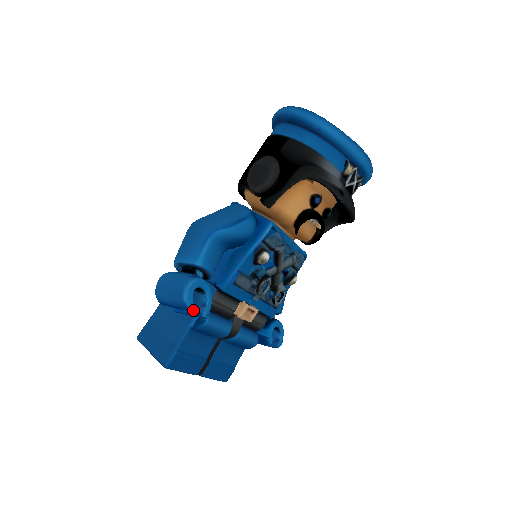
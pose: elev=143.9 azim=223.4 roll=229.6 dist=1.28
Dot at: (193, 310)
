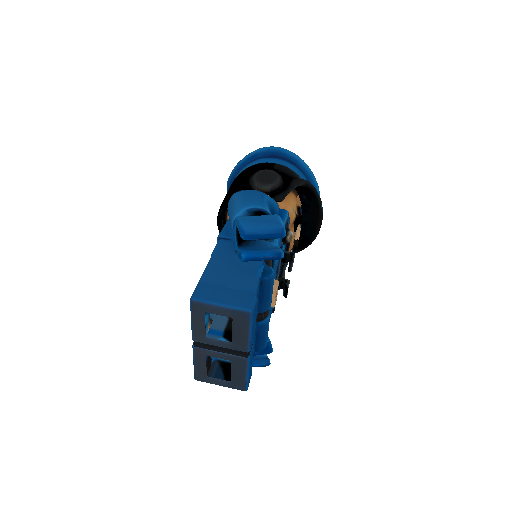
Dot at: (270, 251)
